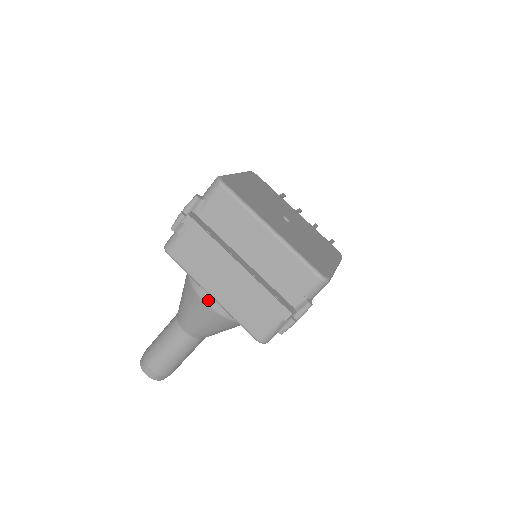
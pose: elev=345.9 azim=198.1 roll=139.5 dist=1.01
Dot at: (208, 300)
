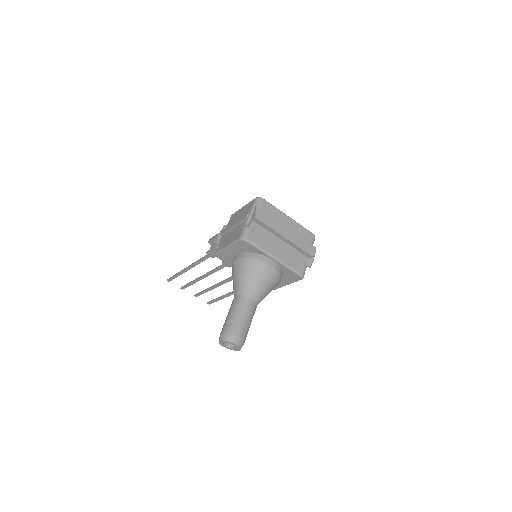
Dot at: (271, 263)
